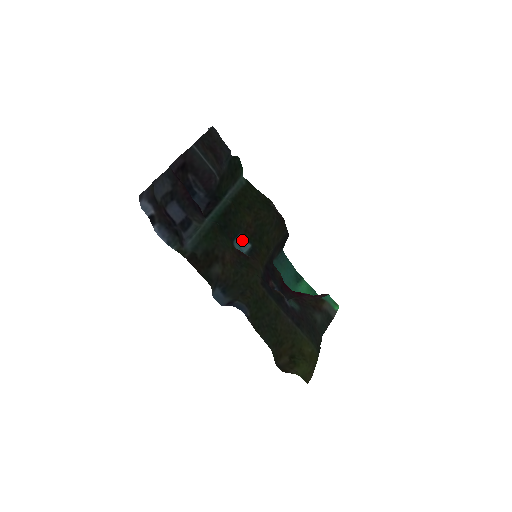
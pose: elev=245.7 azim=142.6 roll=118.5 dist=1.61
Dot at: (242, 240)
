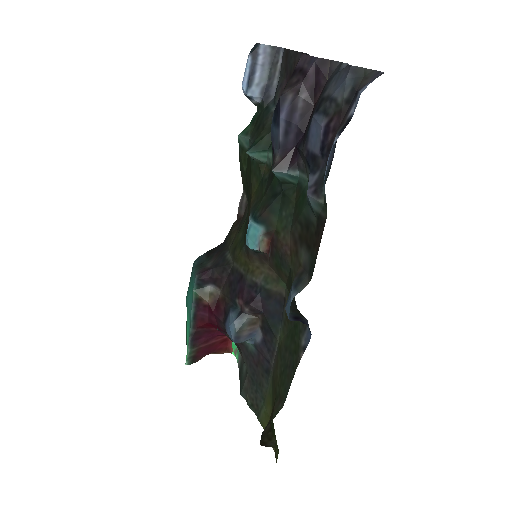
Dot at: occluded
